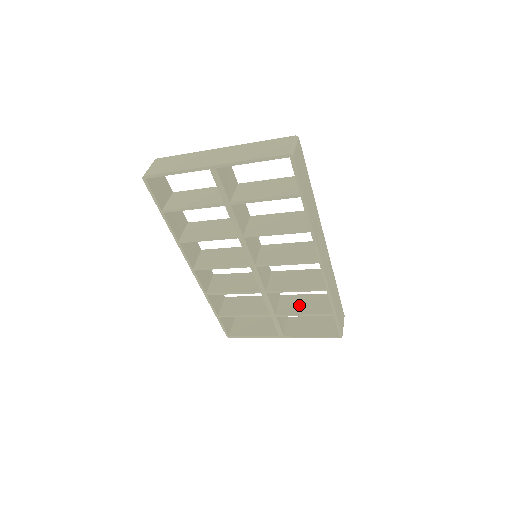
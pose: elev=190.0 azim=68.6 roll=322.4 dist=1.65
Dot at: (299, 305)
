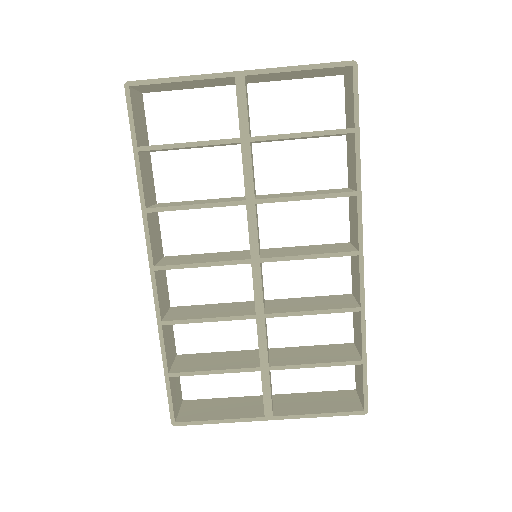
Dot at: (303, 355)
